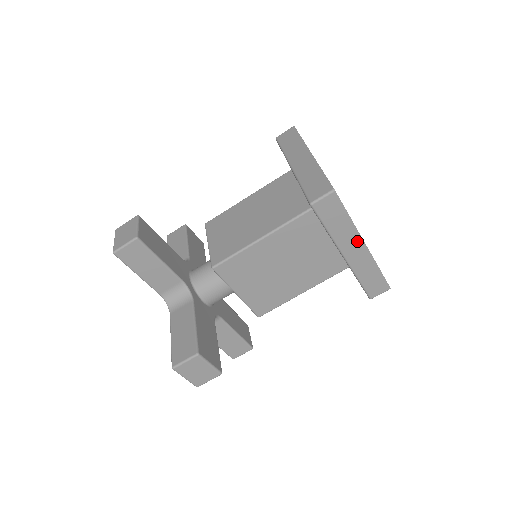
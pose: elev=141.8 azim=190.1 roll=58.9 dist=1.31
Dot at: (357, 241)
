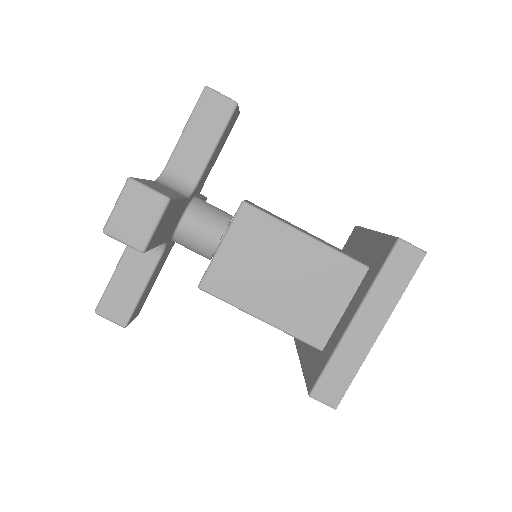
Dot at: occluded
